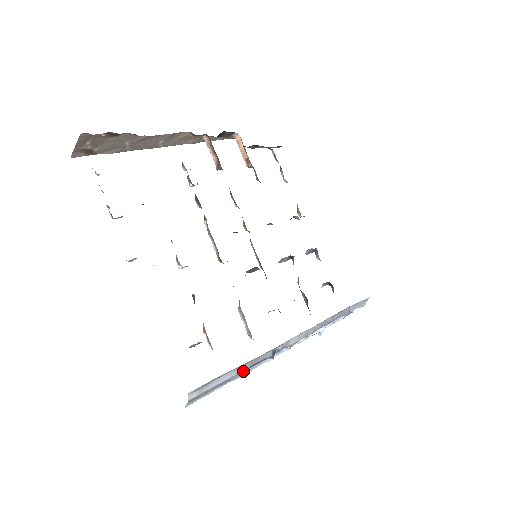
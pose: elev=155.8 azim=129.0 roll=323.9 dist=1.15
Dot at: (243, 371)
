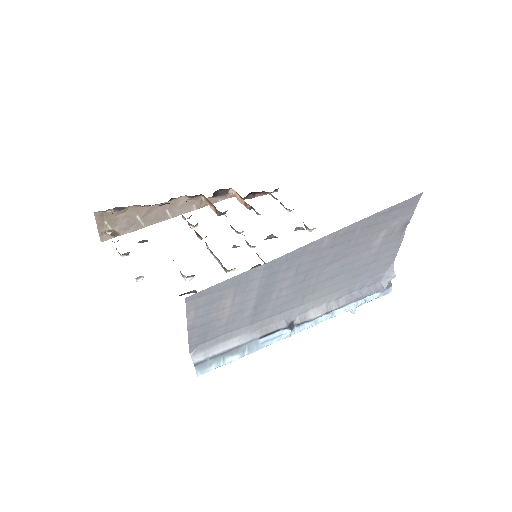
Dot at: (255, 340)
